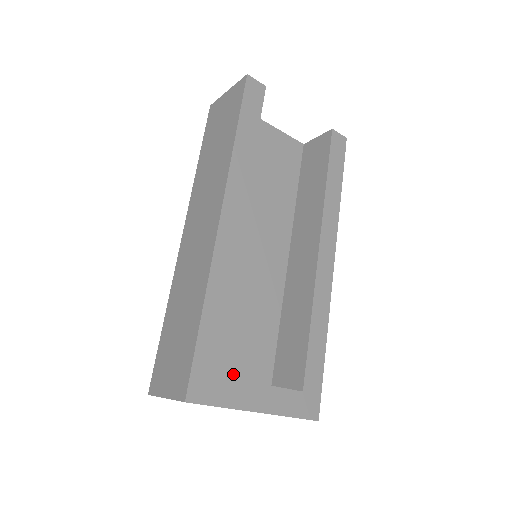
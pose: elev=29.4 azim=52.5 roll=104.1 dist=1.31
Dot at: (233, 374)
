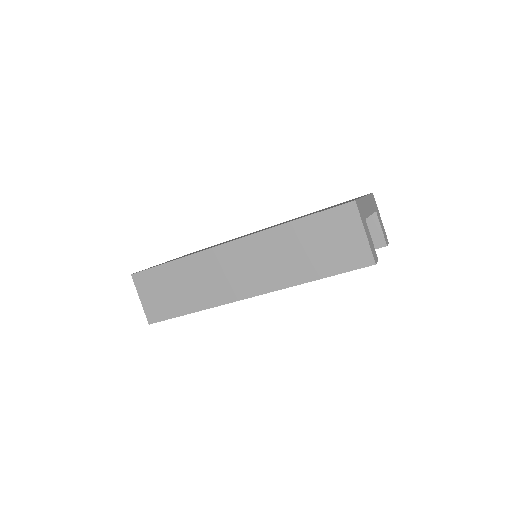
Dot at: occluded
